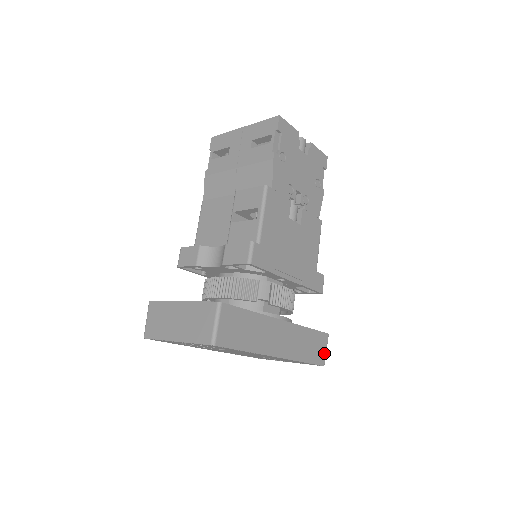
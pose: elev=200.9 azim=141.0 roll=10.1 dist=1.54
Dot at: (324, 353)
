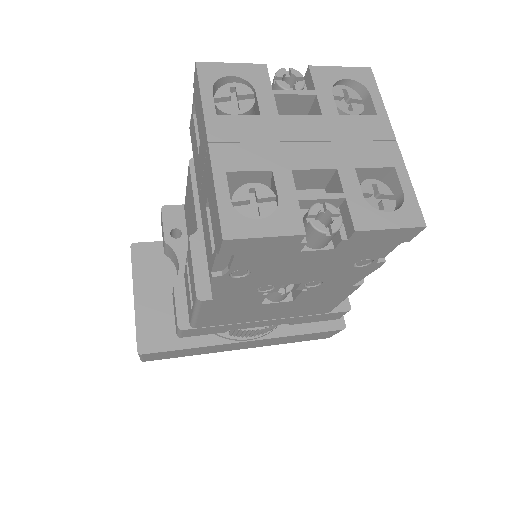
Dot at: (331, 335)
